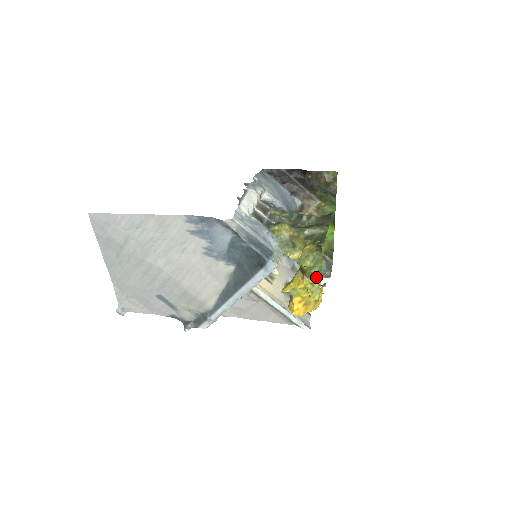
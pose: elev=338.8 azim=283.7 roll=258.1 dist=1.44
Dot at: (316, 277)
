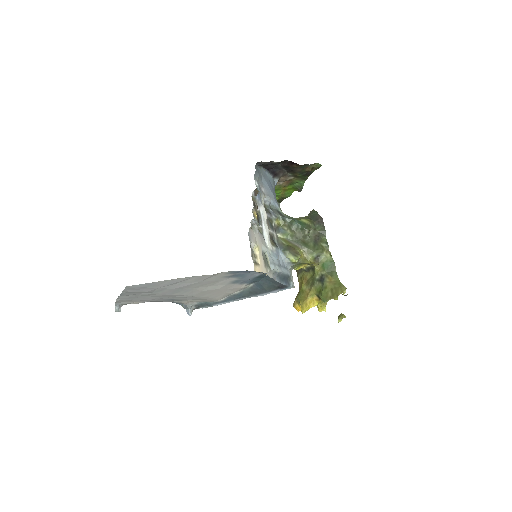
Dot at: (342, 318)
